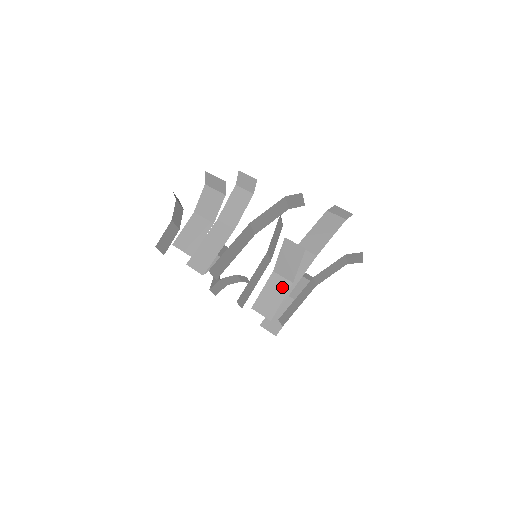
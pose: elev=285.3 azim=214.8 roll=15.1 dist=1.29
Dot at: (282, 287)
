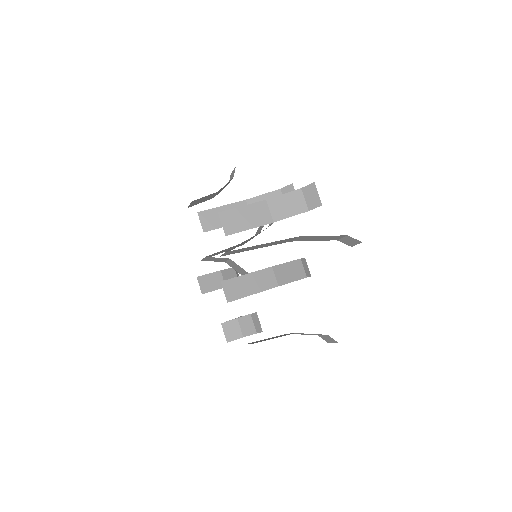
Dot at: occluded
